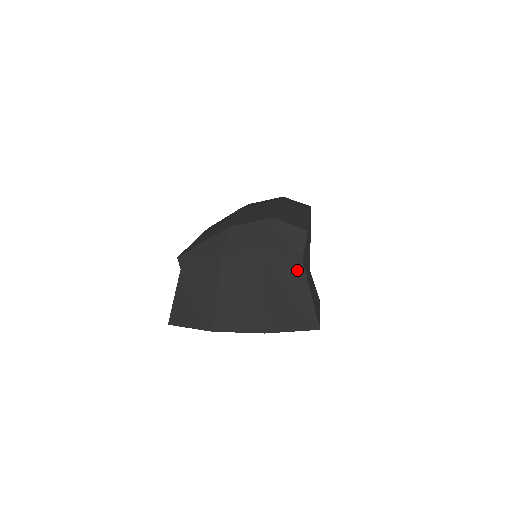
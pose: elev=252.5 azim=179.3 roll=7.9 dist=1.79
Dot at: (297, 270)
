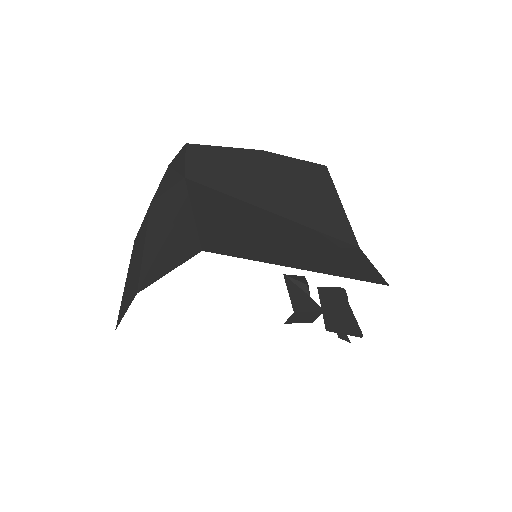
Dot at: (179, 194)
